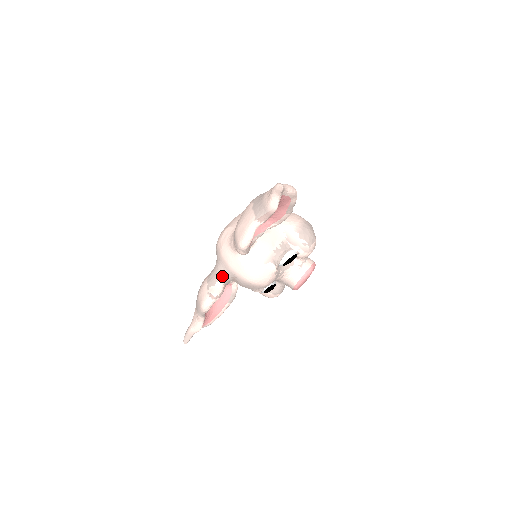
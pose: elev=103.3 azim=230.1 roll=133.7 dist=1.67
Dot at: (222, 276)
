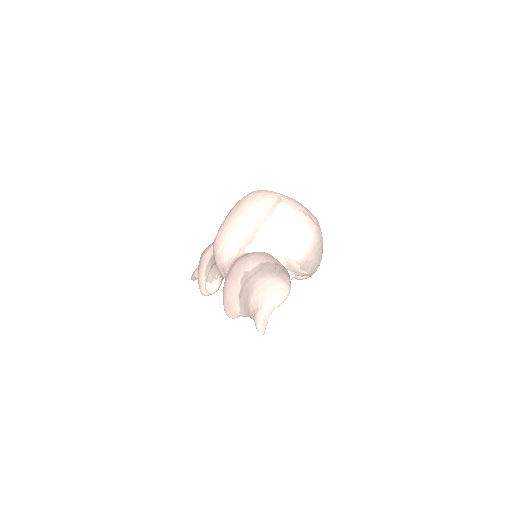
Dot at: (219, 277)
